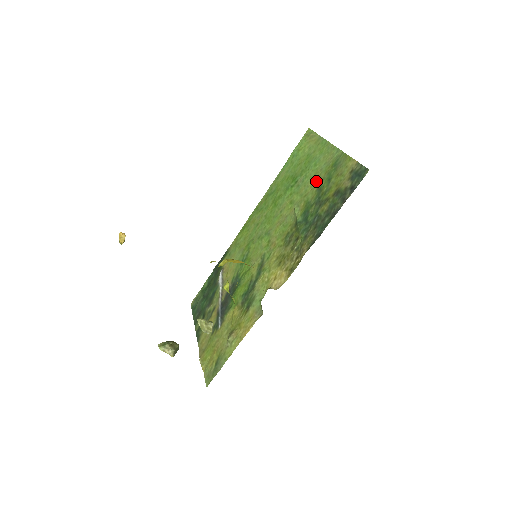
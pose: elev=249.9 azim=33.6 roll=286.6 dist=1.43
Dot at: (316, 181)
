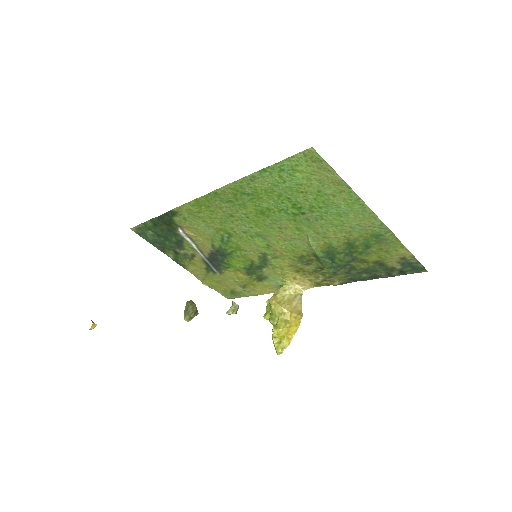
Dot at: (344, 235)
